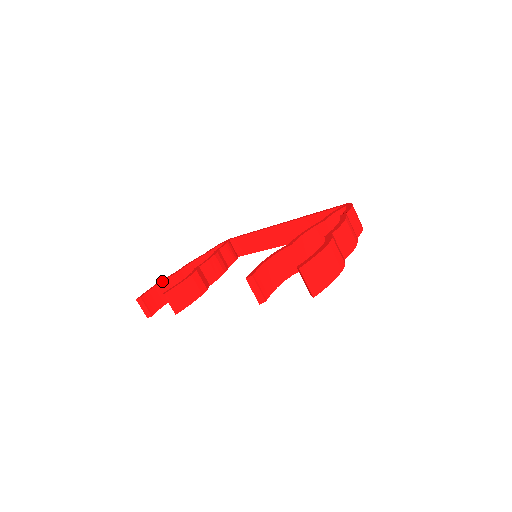
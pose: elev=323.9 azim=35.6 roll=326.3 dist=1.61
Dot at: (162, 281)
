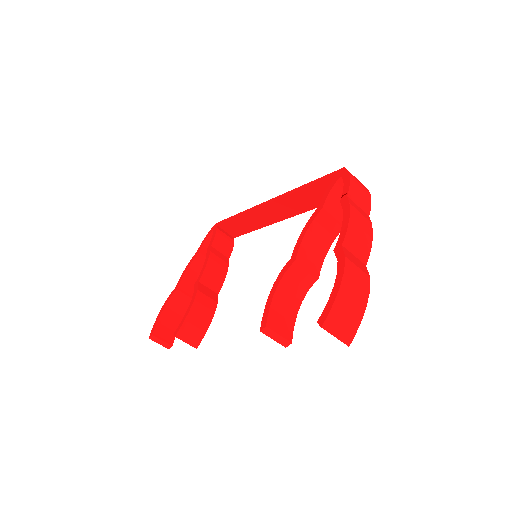
Dot at: (166, 304)
